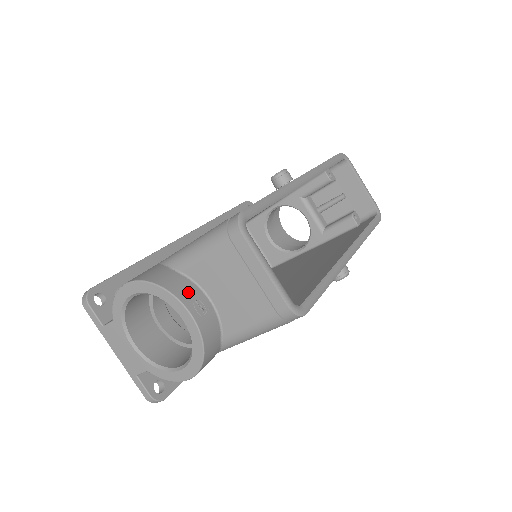
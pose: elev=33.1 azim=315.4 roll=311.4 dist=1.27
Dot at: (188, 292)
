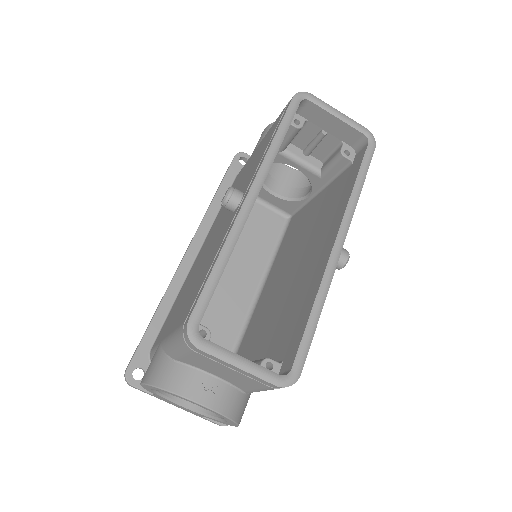
Dot at: (190, 383)
